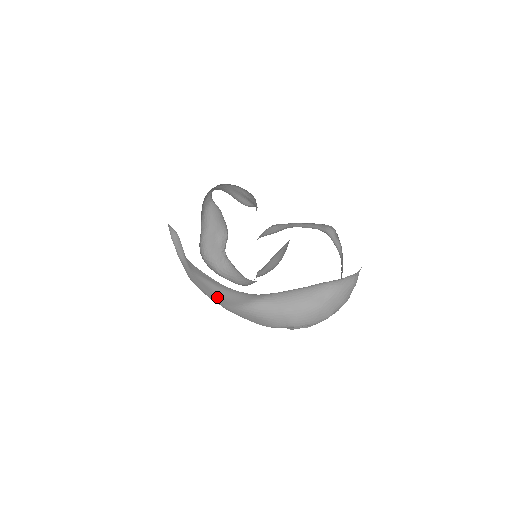
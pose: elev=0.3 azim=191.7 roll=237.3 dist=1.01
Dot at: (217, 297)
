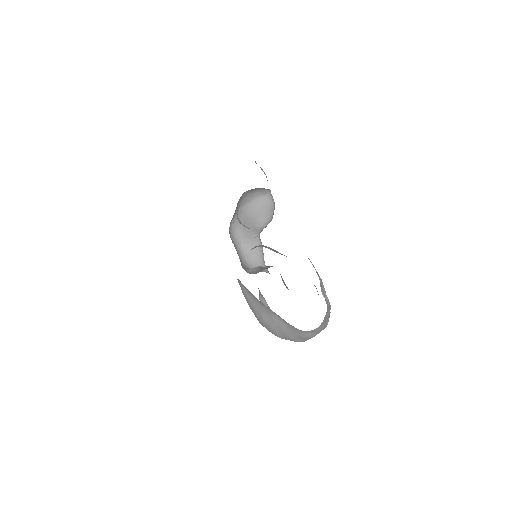
Dot at: occluded
